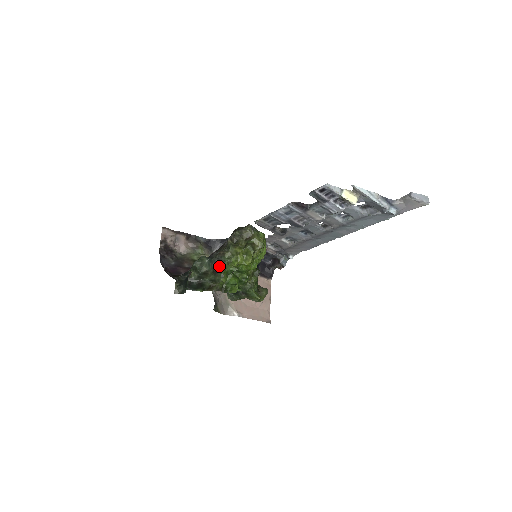
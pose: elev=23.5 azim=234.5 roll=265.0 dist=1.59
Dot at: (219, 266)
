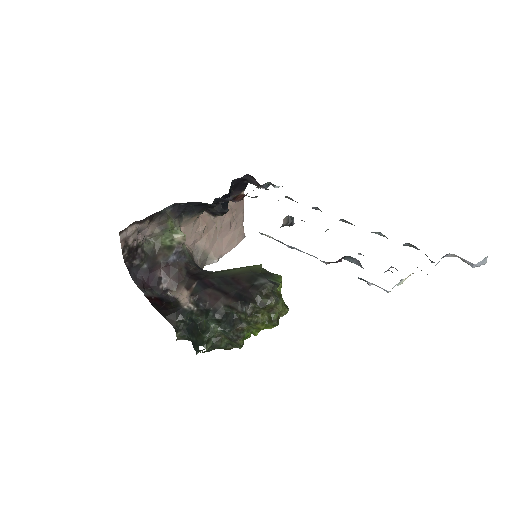
Dot at: (237, 339)
